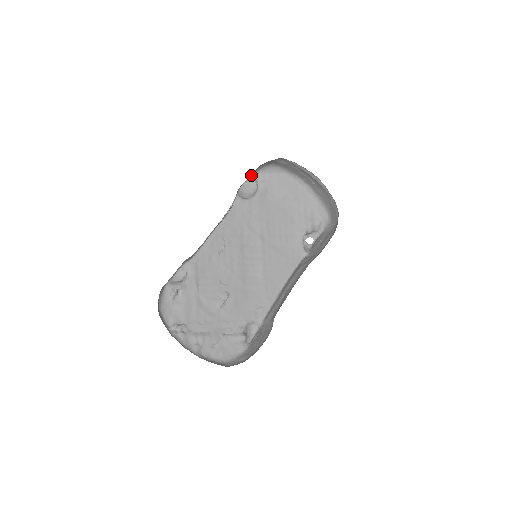
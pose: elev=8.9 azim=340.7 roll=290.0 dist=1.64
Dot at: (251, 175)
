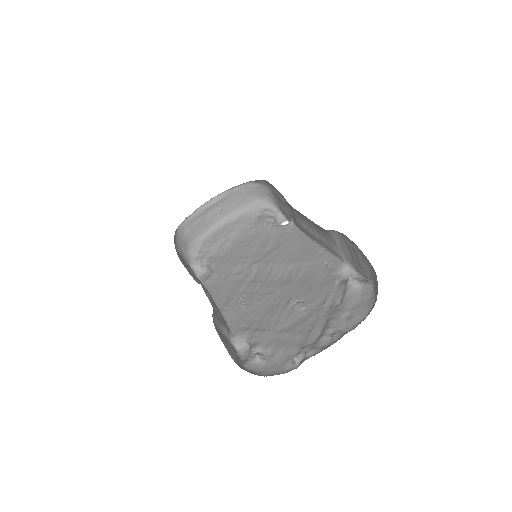
Dot at: (180, 259)
